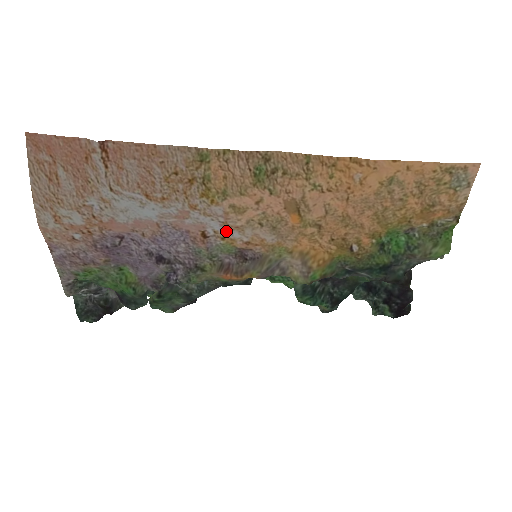
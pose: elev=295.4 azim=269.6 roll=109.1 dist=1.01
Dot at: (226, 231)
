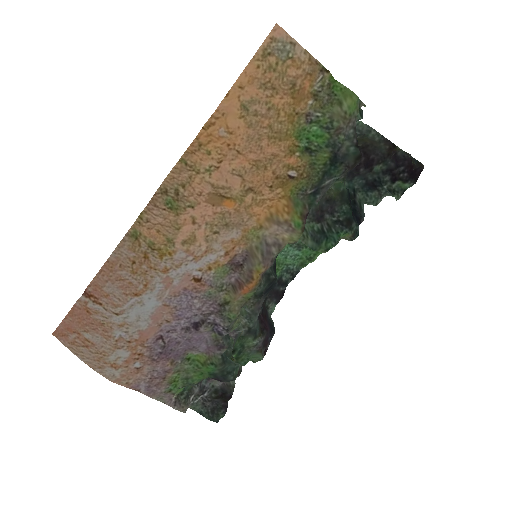
Dot at: (204, 262)
